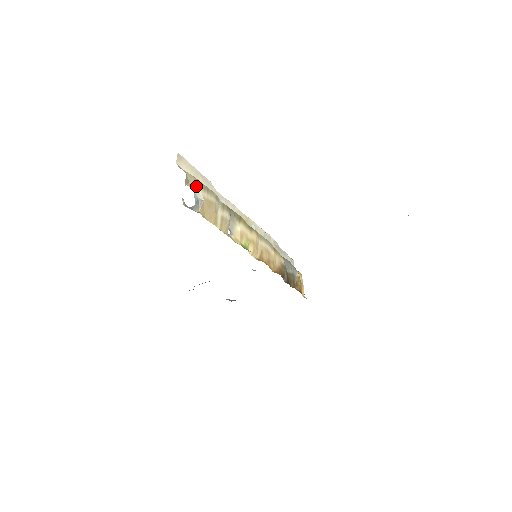
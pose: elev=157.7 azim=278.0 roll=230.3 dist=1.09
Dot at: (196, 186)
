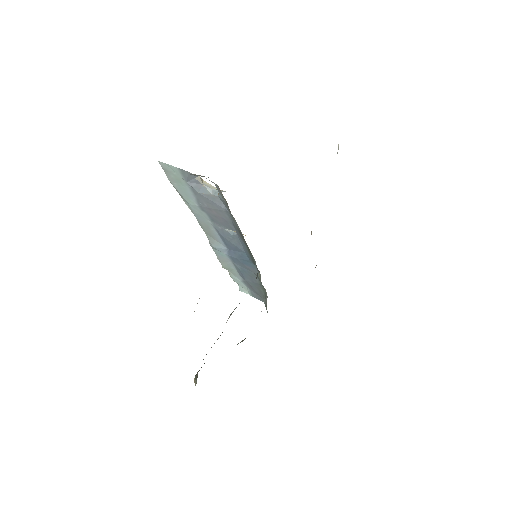
Dot at: (202, 180)
